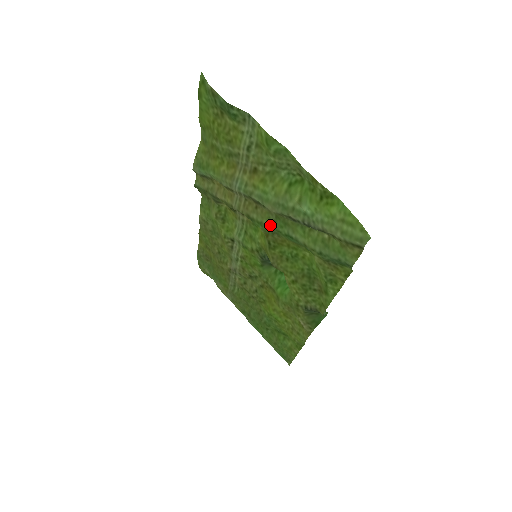
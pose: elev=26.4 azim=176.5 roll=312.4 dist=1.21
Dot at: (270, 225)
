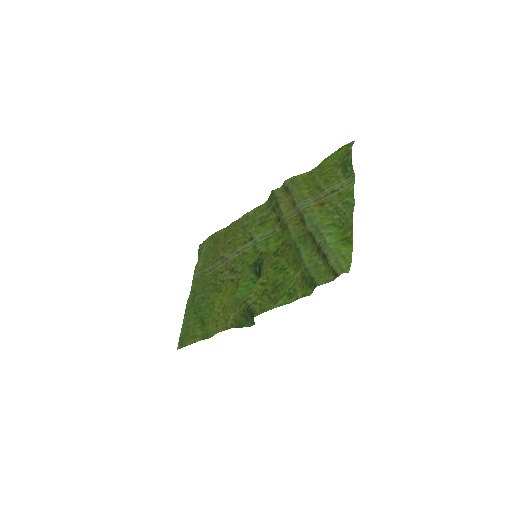
Dot at: (294, 237)
